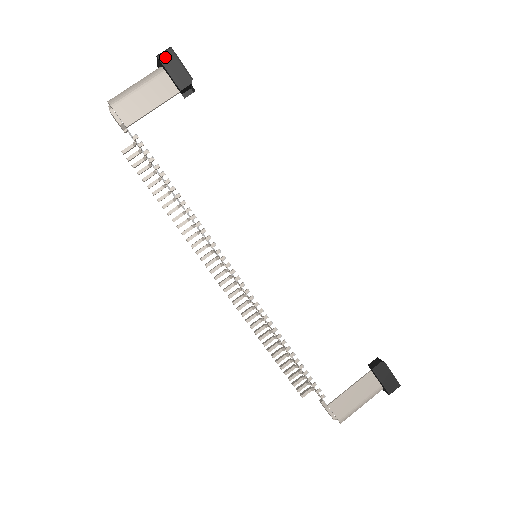
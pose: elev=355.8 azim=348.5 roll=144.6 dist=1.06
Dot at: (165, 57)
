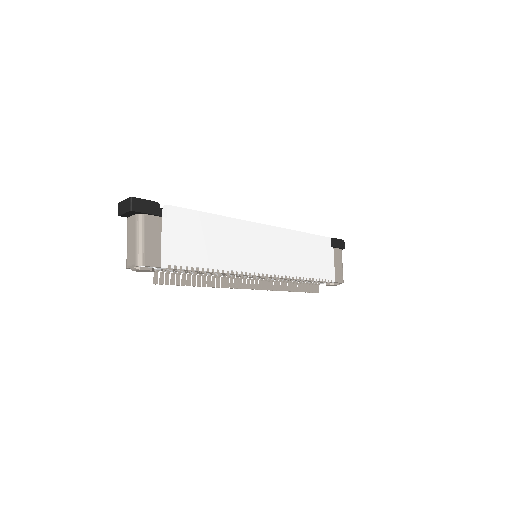
Dot at: (135, 206)
